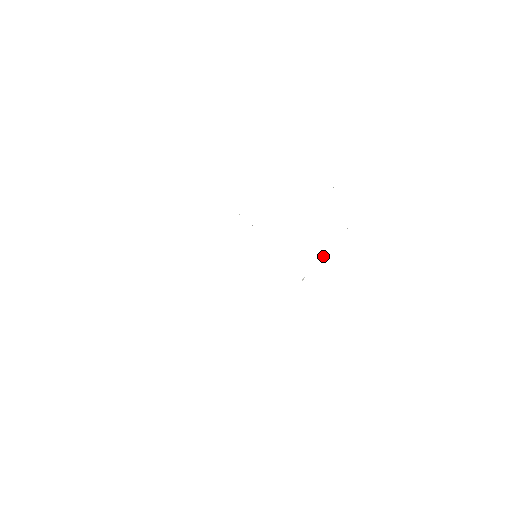
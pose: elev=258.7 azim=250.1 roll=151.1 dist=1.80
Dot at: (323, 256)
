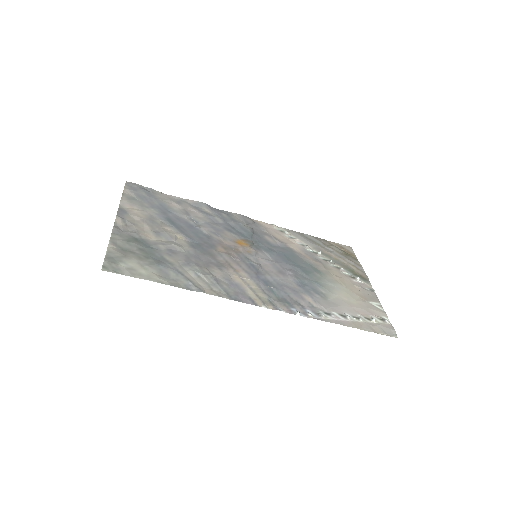
Dot at: (320, 254)
